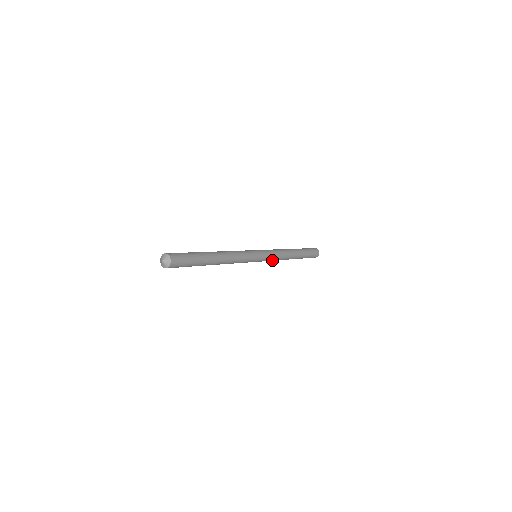
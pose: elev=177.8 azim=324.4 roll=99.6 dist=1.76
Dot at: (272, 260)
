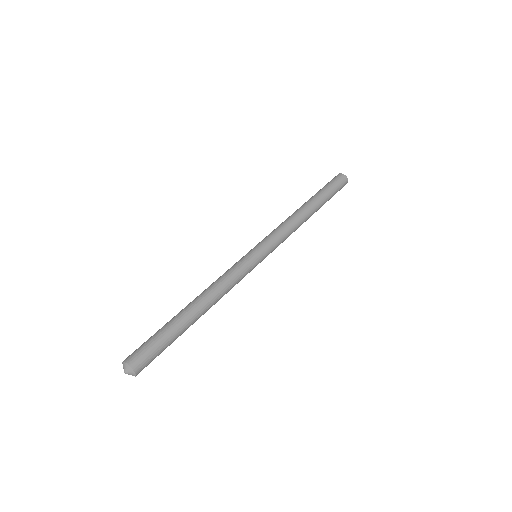
Dot at: occluded
